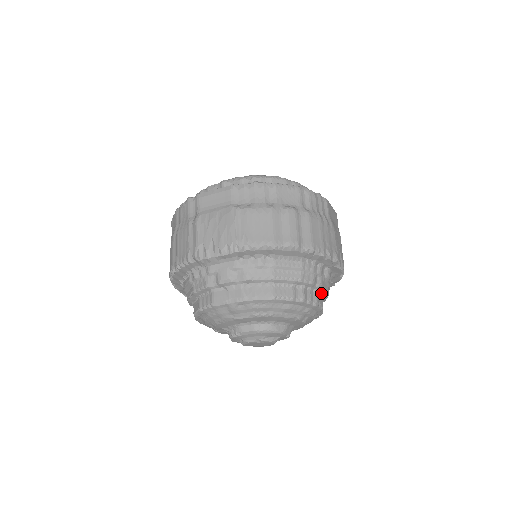
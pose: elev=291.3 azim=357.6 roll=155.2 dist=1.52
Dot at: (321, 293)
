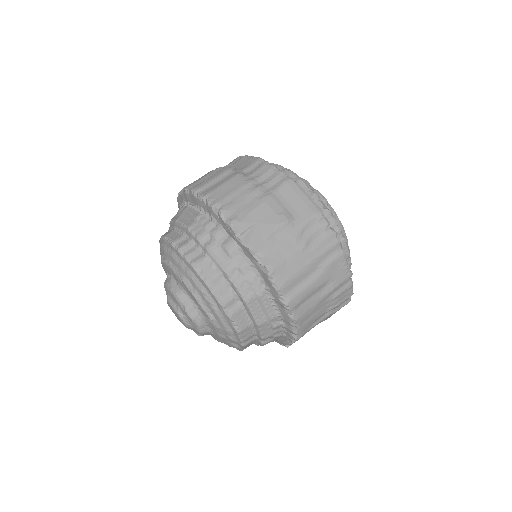
Dot at: (214, 264)
